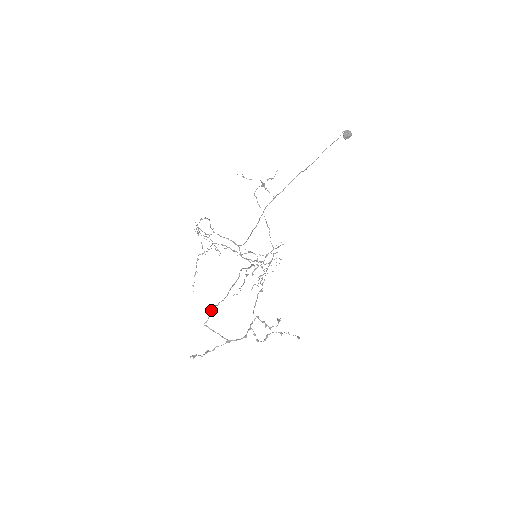
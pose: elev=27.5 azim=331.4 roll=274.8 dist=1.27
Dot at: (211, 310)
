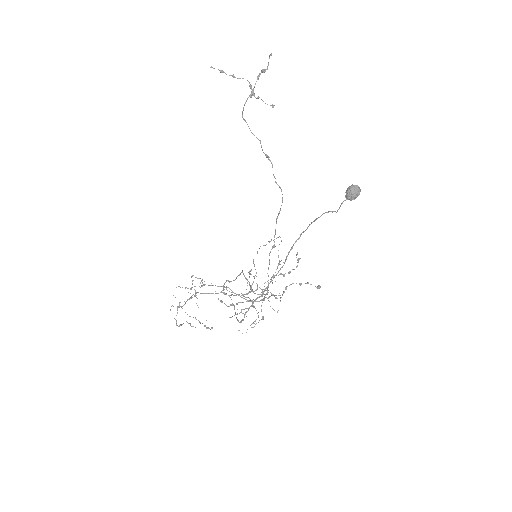
Dot at: (224, 284)
